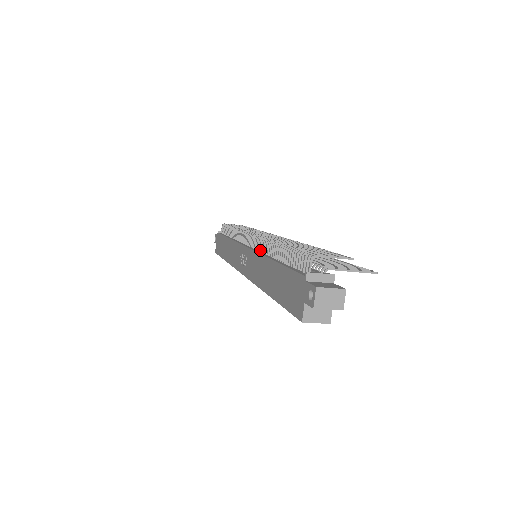
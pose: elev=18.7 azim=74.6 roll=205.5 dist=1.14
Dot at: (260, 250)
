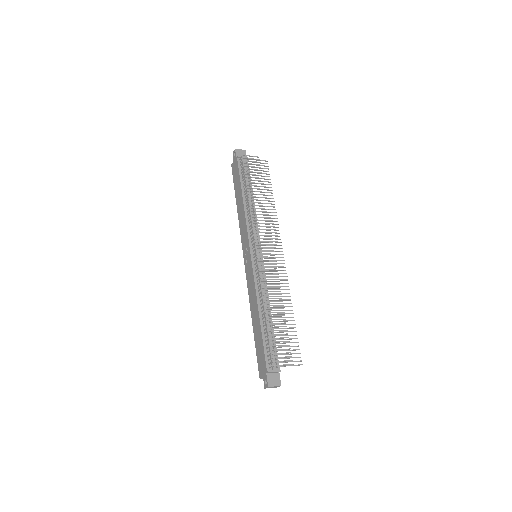
Dot at: (257, 281)
